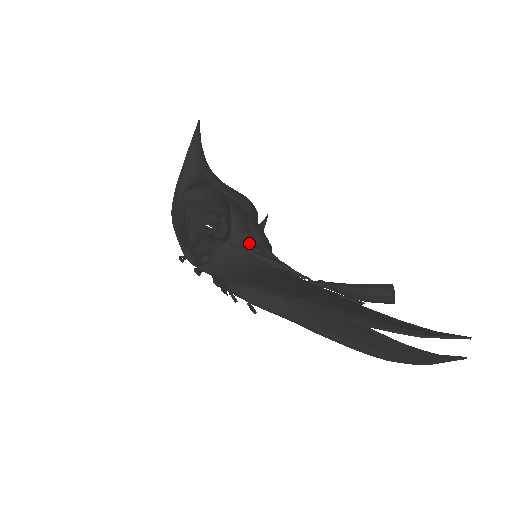
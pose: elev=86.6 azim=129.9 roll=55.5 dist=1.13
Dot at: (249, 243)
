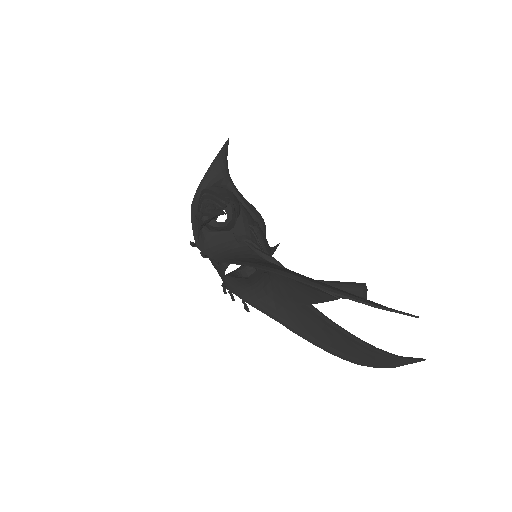
Dot at: (251, 239)
